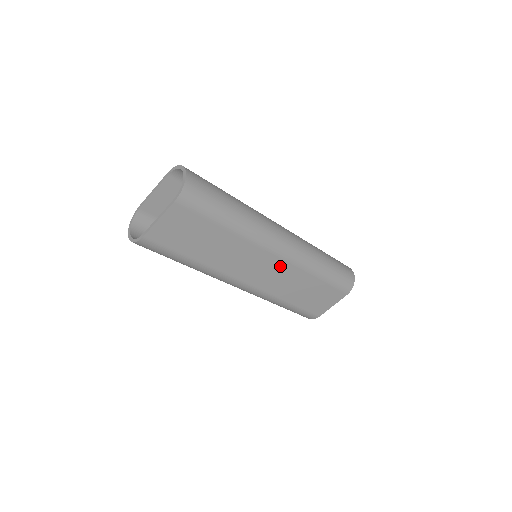
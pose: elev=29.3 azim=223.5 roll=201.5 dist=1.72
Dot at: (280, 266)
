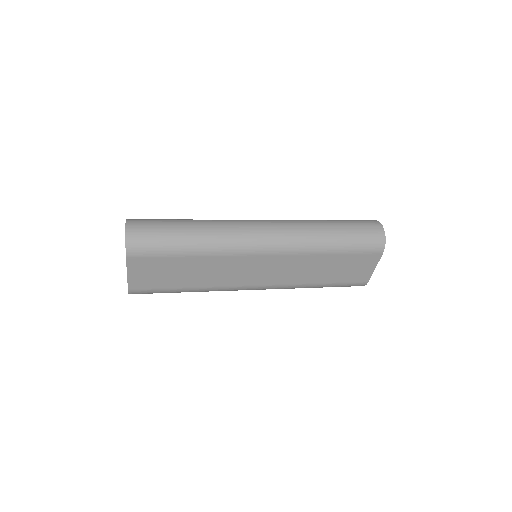
Dot at: (276, 261)
